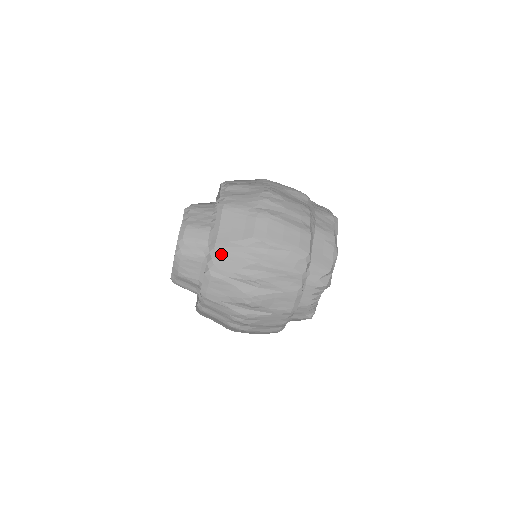
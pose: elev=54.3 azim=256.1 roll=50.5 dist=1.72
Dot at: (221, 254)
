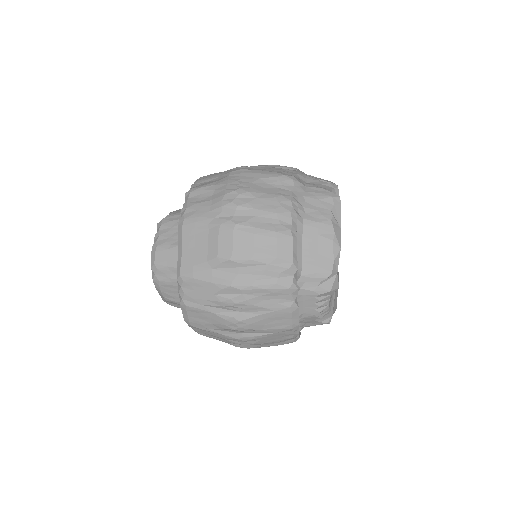
Dot at: (188, 281)
